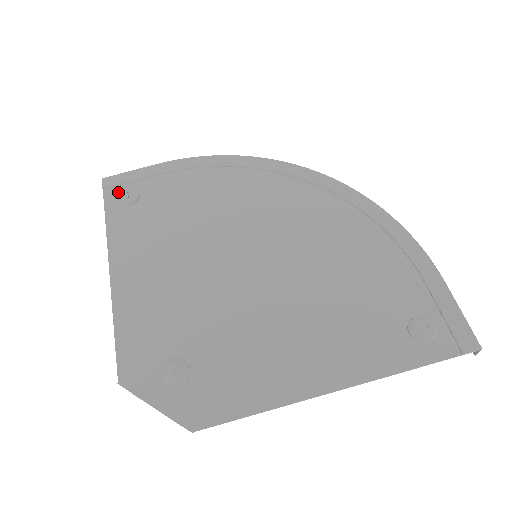
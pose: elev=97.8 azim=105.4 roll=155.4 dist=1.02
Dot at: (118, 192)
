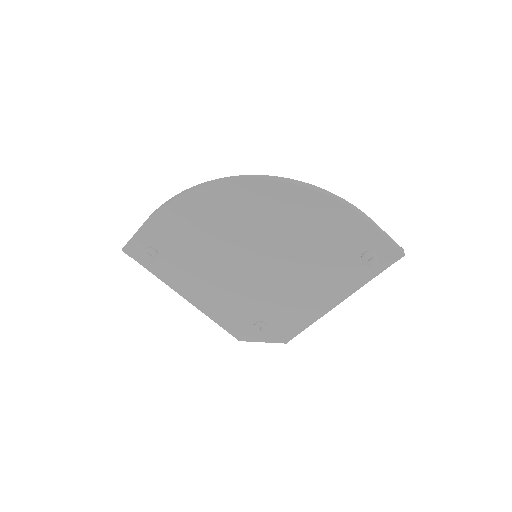
Dot at: (141, 254)
